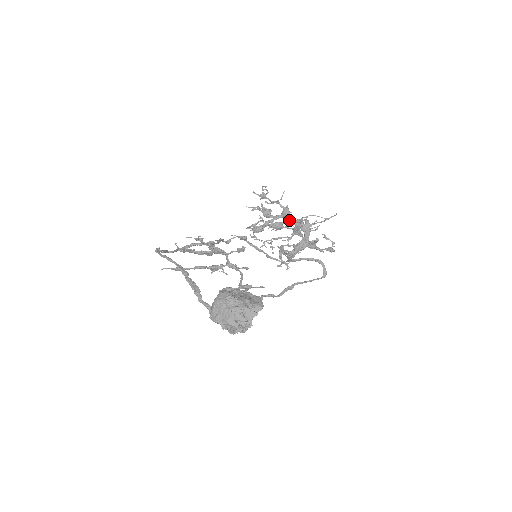
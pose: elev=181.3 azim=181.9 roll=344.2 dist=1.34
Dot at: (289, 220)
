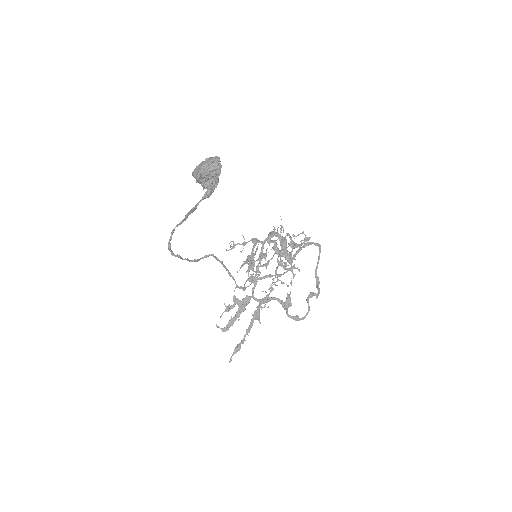
Dot at: (262, 243)
